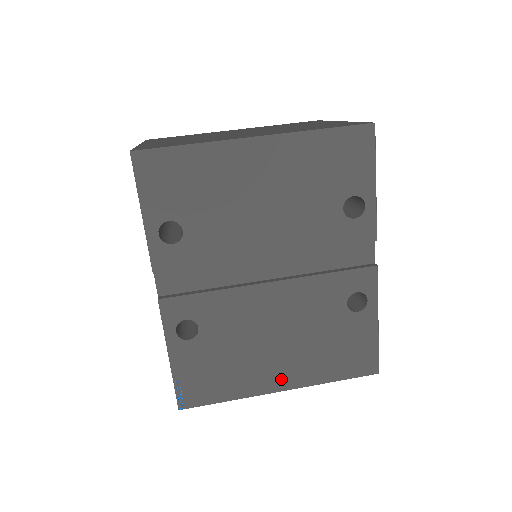
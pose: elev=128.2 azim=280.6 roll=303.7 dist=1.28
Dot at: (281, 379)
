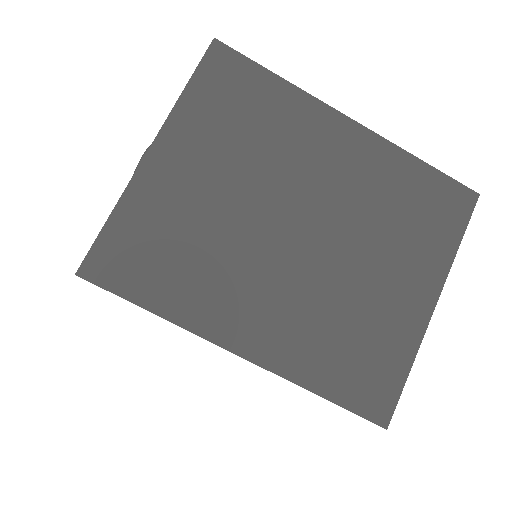
Dot at: occluded
